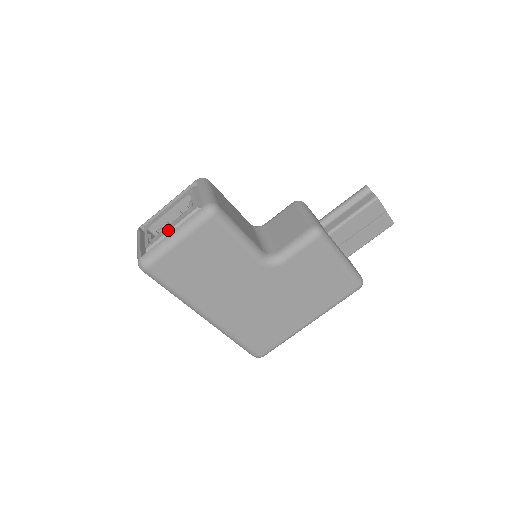
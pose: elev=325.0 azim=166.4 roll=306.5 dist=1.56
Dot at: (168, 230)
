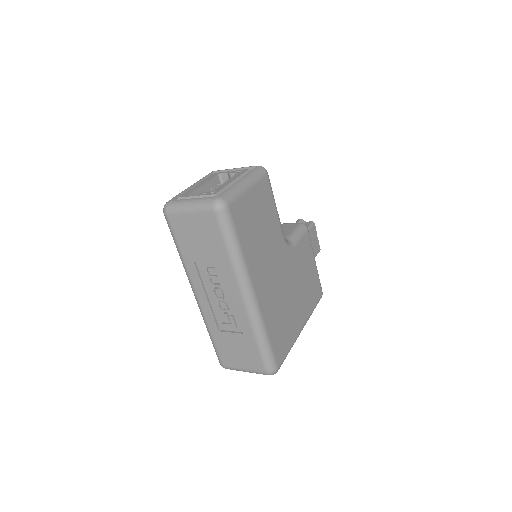
Dot at: (230, 182)
